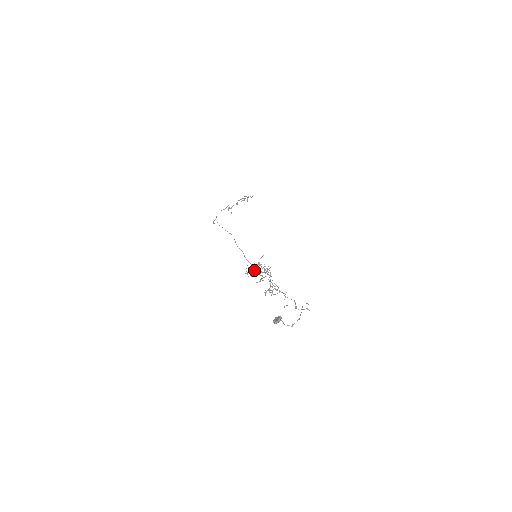
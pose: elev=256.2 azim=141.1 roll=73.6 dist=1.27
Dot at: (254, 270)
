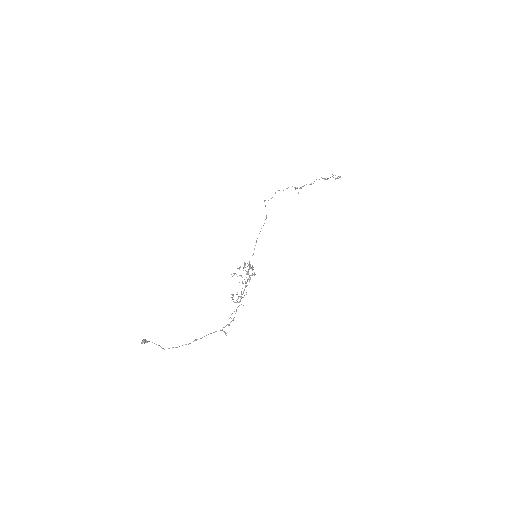
Dot at: occluded
